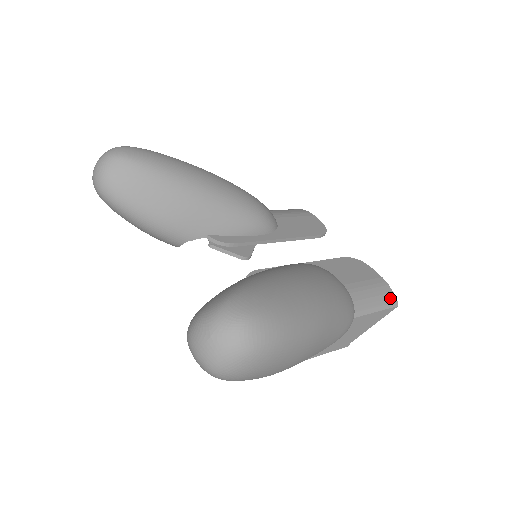
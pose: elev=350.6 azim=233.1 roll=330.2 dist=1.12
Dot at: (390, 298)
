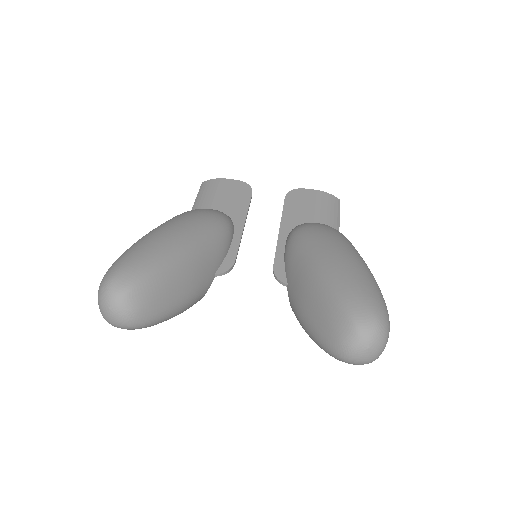
Dot at: (335, 201)
